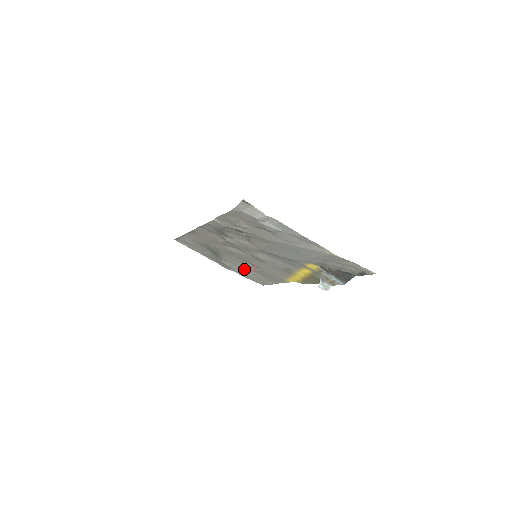
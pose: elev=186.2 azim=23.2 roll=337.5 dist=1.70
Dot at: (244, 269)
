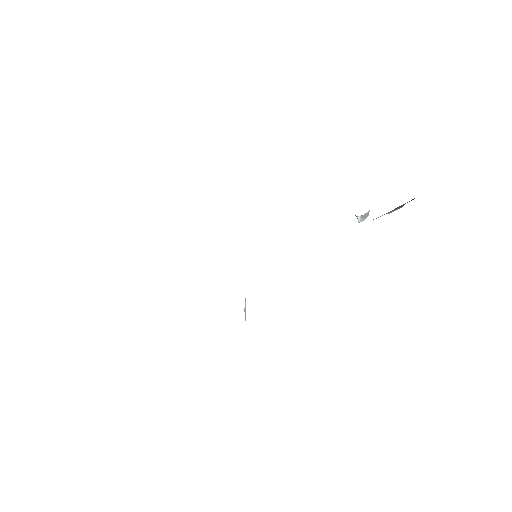
Dot at: occluded
